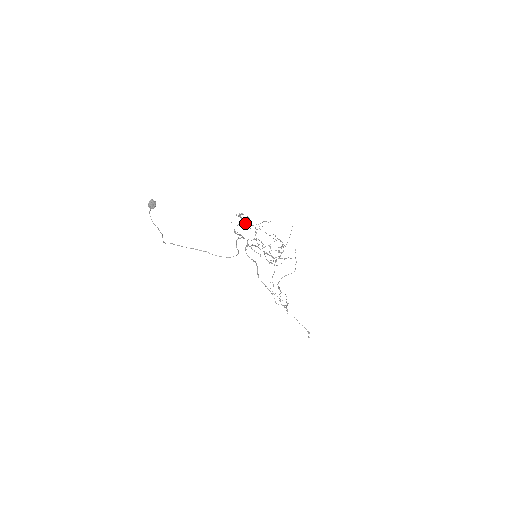
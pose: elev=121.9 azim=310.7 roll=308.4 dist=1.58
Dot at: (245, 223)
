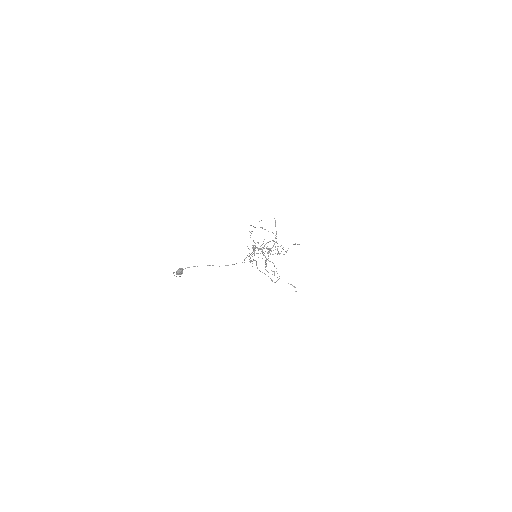
Dot at: (258, 253)
